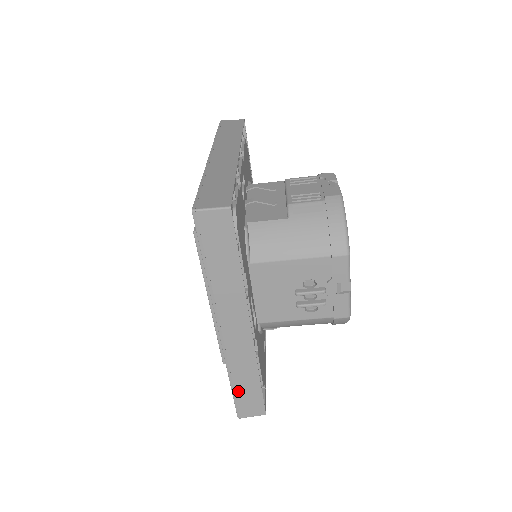
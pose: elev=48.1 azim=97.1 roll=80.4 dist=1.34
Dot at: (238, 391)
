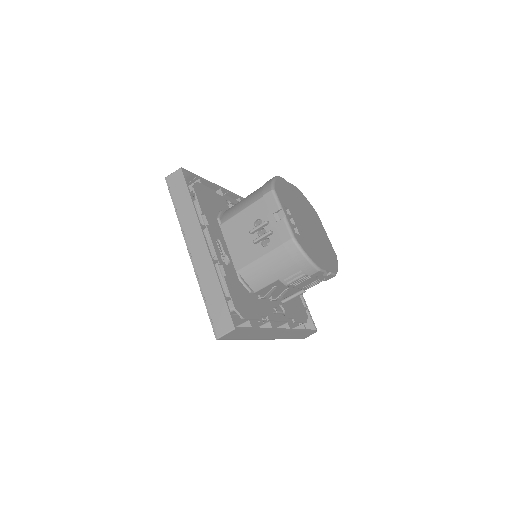
Dot at: (210, 306)
